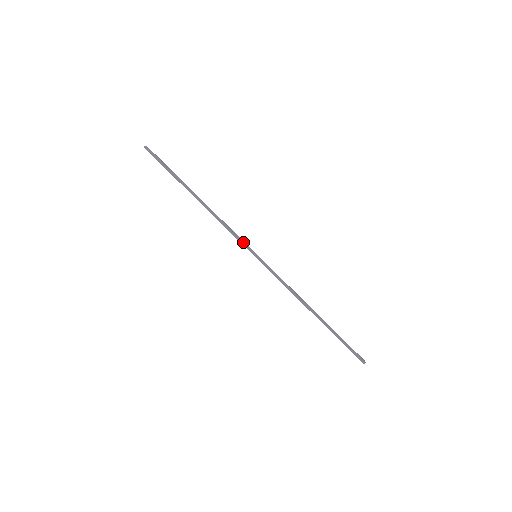
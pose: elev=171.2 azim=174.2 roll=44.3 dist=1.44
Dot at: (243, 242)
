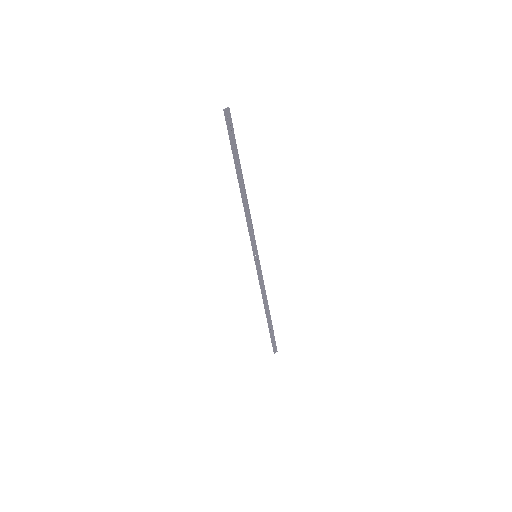
Dot at: (252, 243)
